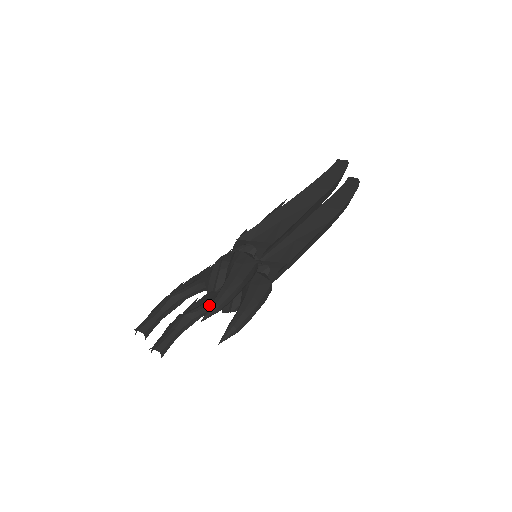
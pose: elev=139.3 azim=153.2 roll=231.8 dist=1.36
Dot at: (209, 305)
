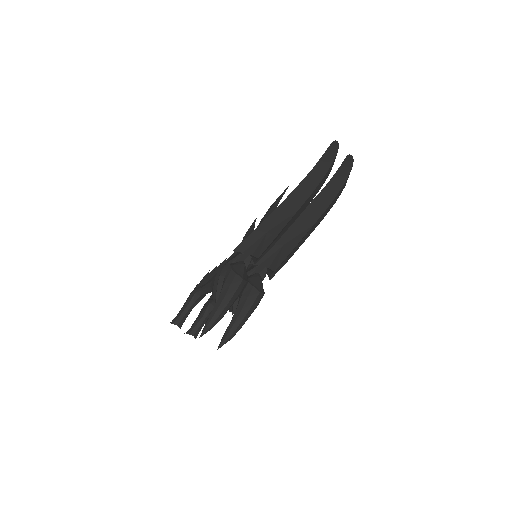
Dot at: occluded
